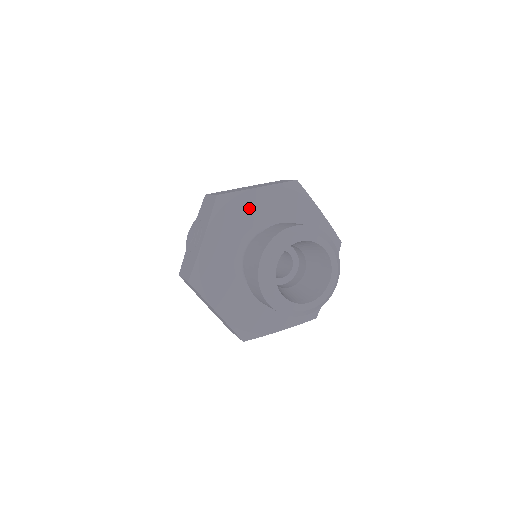
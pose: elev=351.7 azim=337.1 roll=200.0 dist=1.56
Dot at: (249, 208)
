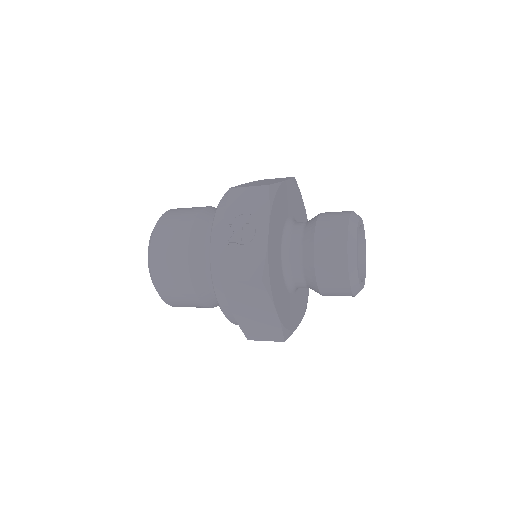
Dot at: (283, 201)
